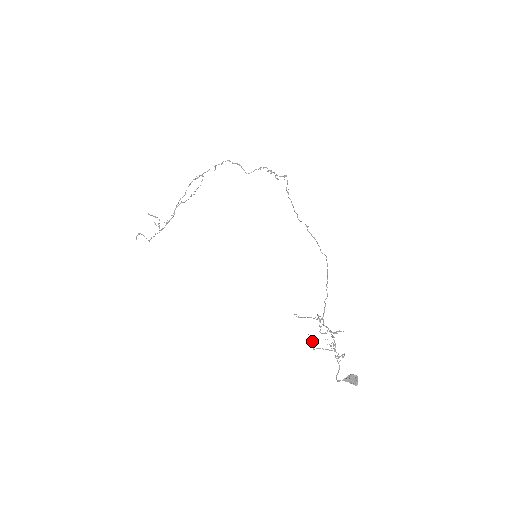
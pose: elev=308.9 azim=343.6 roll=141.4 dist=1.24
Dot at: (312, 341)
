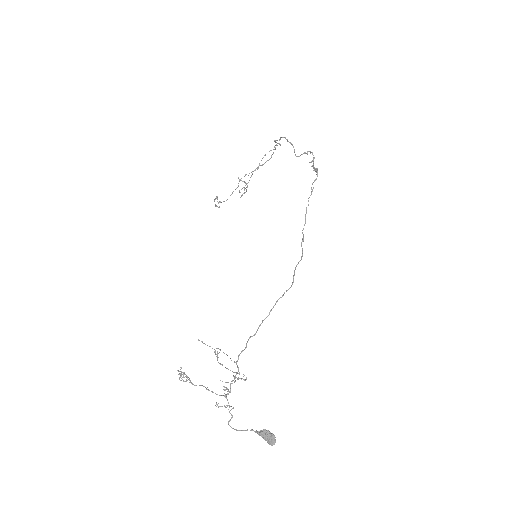
Dot at: (186, 376)
